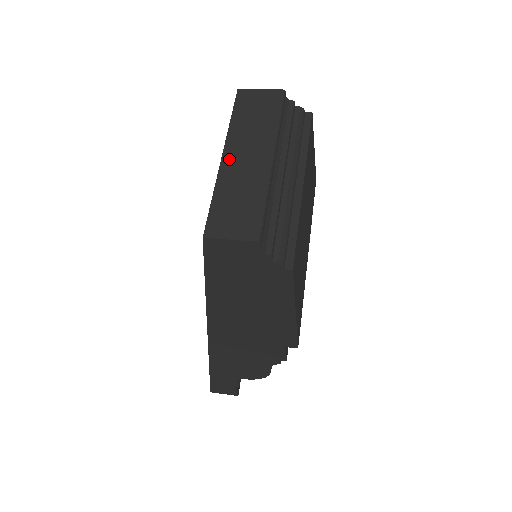
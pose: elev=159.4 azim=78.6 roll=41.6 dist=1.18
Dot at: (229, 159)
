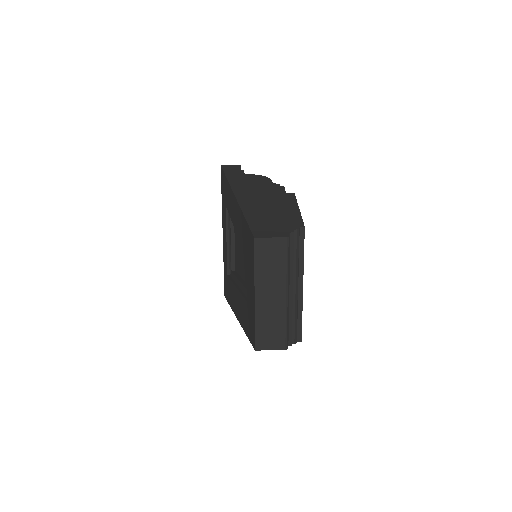
Dot at: (260, 298)
